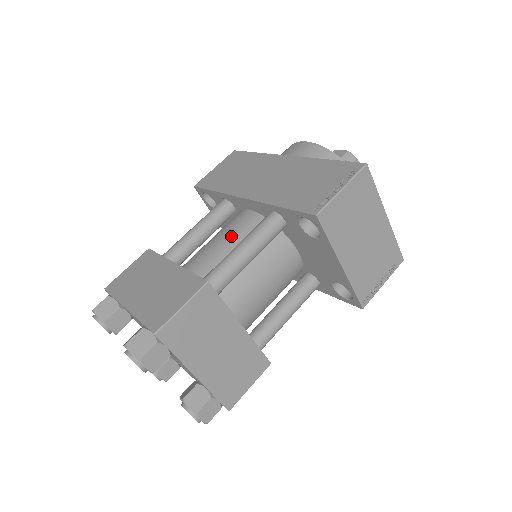
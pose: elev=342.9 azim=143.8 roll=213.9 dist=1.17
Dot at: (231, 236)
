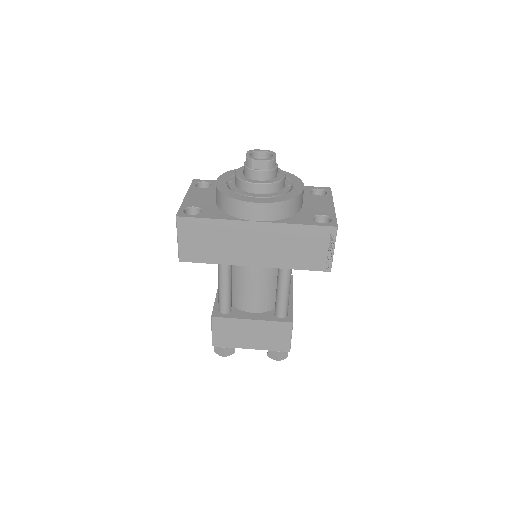
Dot at: (260, 282)
